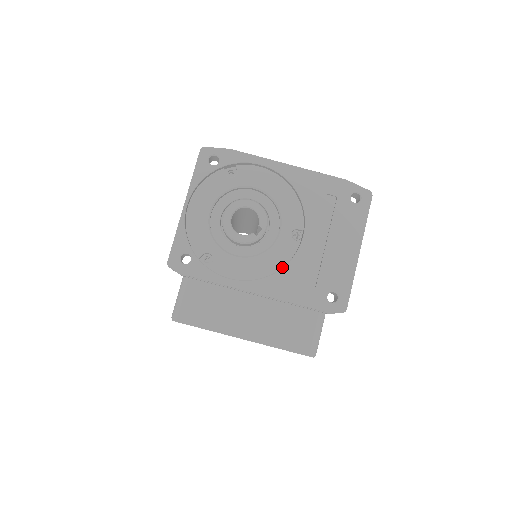
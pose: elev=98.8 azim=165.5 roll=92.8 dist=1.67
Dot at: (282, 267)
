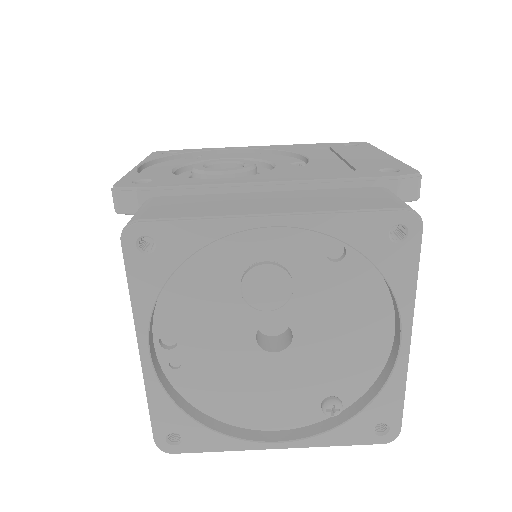
Dot at: occluded
